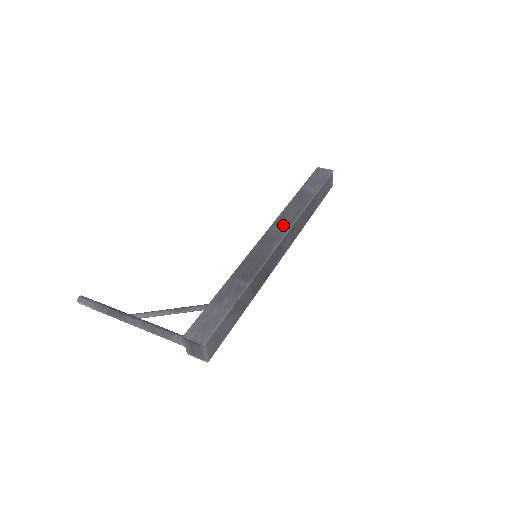
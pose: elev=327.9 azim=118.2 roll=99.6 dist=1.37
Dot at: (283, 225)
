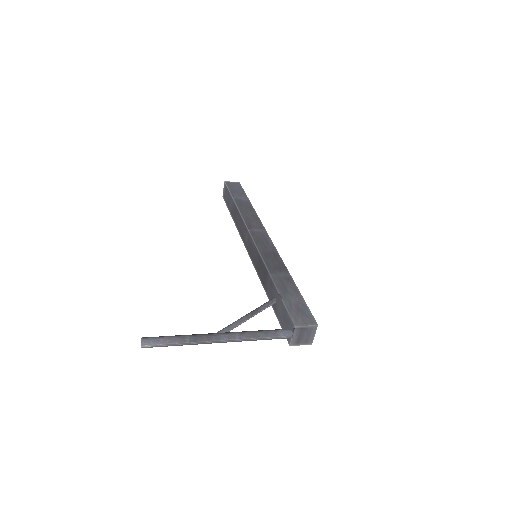
Dot at: (256, 227)
